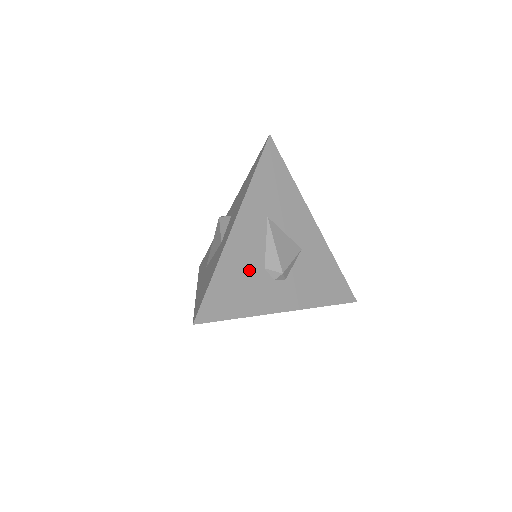
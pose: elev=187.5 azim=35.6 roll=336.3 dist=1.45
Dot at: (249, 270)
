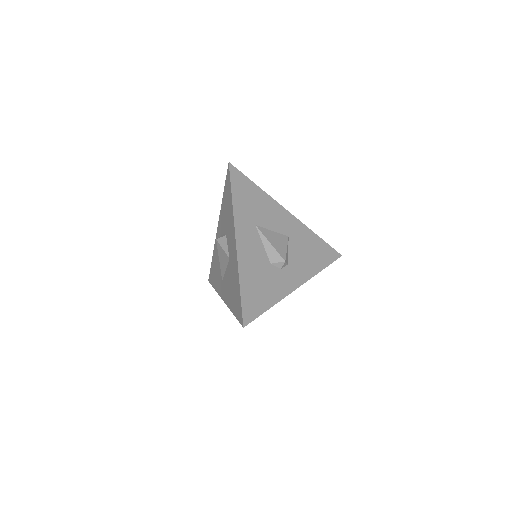
Dot at: (261, 270)
